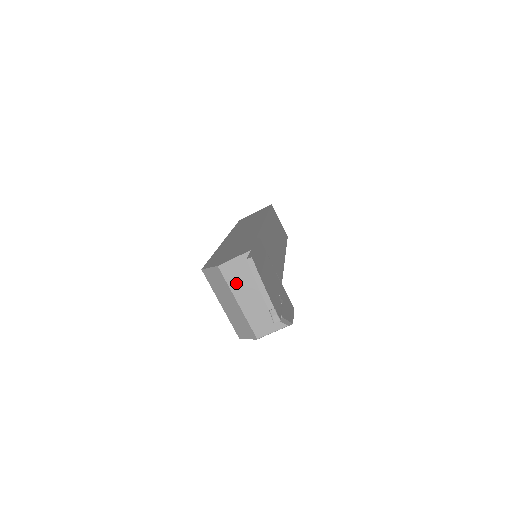
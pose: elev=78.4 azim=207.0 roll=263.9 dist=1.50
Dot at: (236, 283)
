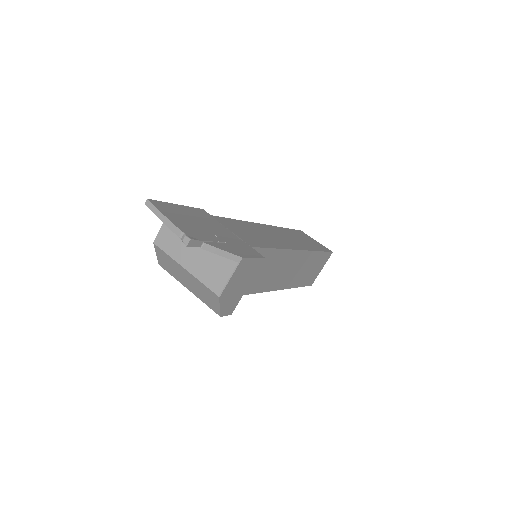
Dot at: (174, 249)
